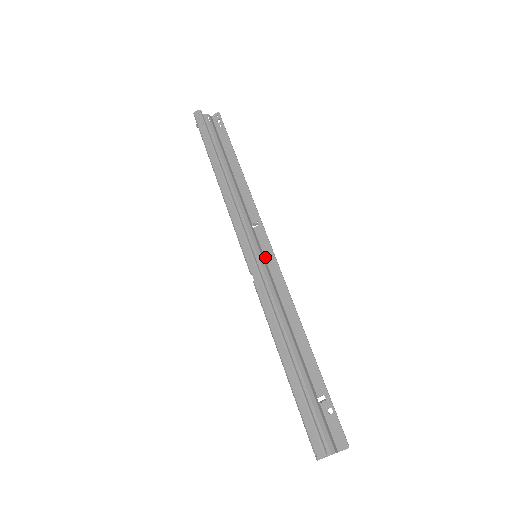
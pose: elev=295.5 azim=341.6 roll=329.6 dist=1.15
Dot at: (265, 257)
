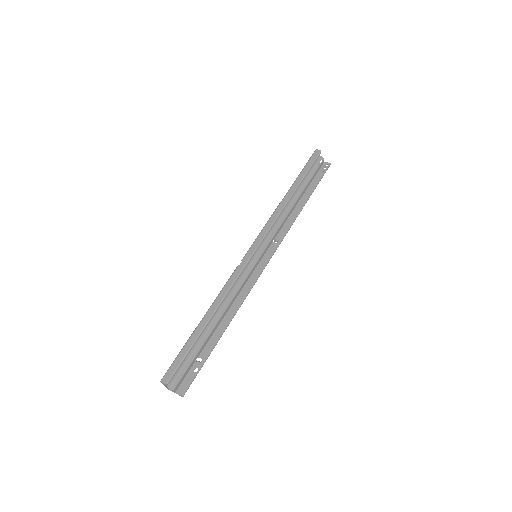
Dot at: (260, 262)
